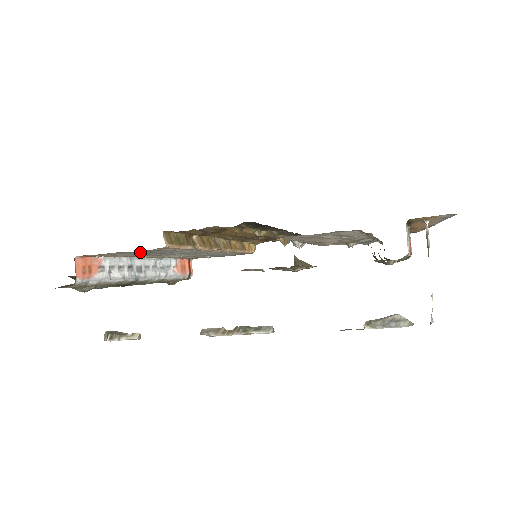
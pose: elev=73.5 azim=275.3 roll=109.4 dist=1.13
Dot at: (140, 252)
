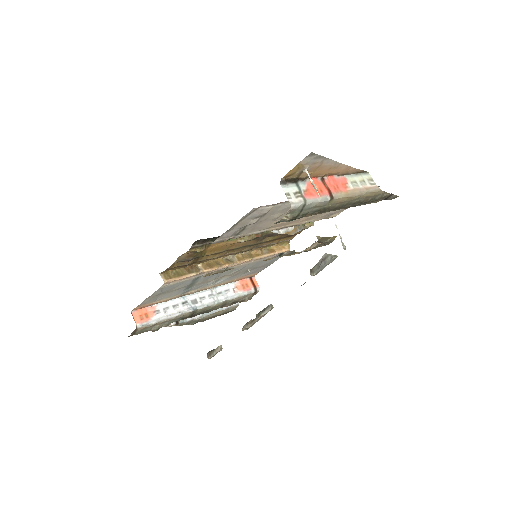
Dot at: (159, 292)
